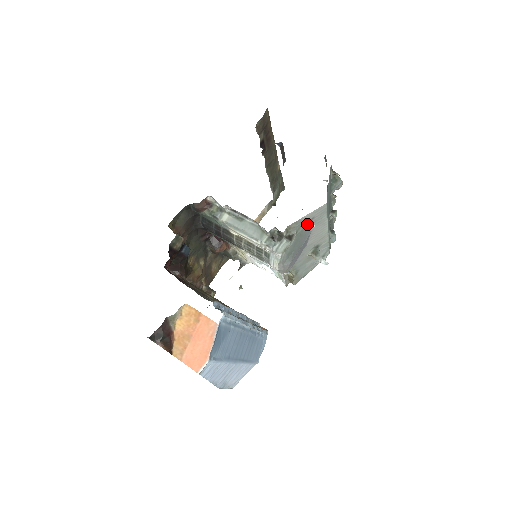
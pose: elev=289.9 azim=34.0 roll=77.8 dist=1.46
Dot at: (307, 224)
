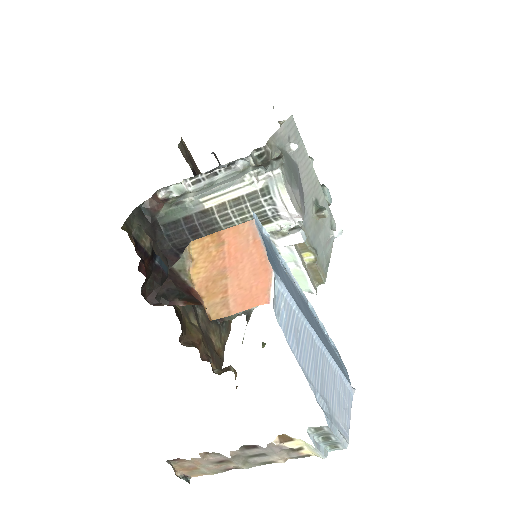
Dot at: (287, 147)
